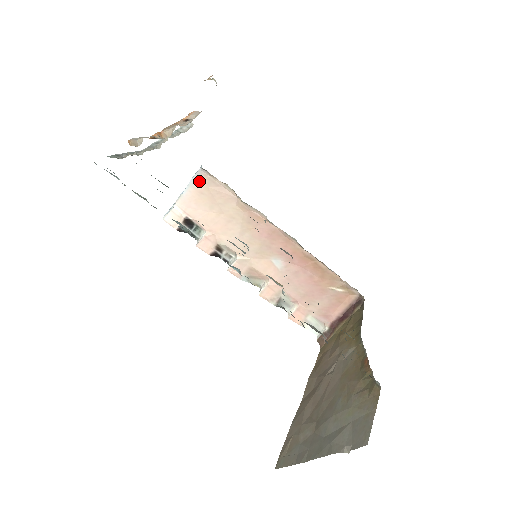
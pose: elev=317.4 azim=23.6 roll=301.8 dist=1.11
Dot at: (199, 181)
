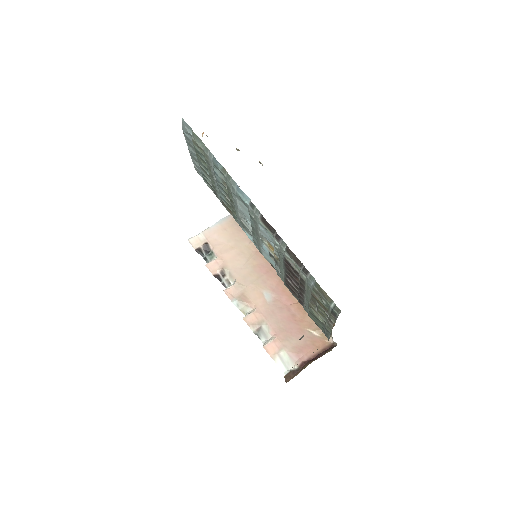
Dot at: (227, 221)
